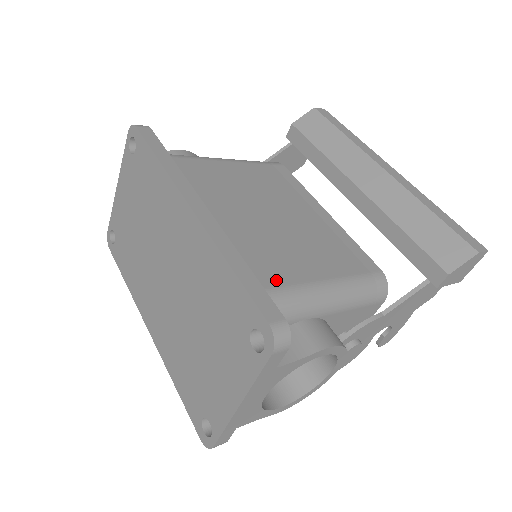
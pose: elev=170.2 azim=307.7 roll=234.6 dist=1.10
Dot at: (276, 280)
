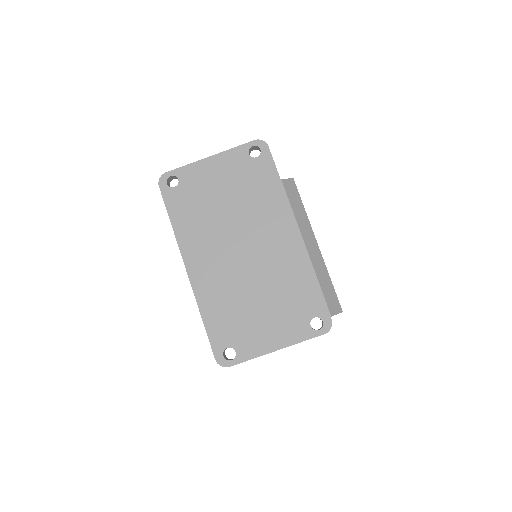
Dot at: occluded
